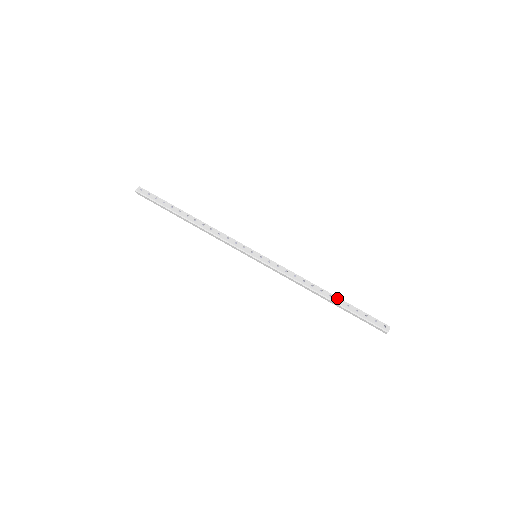
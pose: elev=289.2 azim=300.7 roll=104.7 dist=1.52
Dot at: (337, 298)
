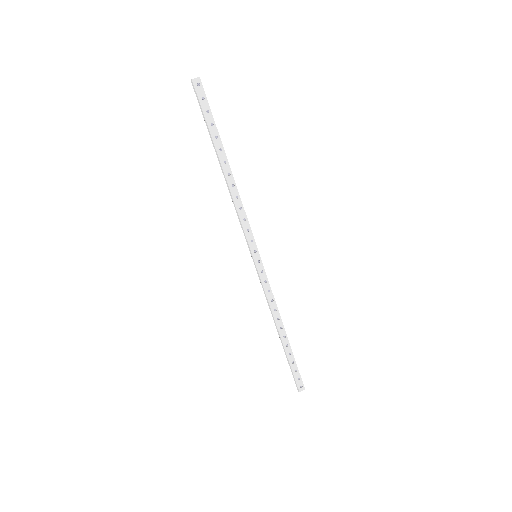
Dot at: (288, 343)
